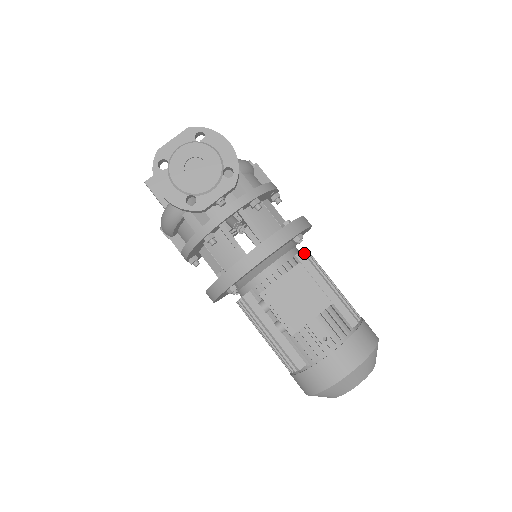
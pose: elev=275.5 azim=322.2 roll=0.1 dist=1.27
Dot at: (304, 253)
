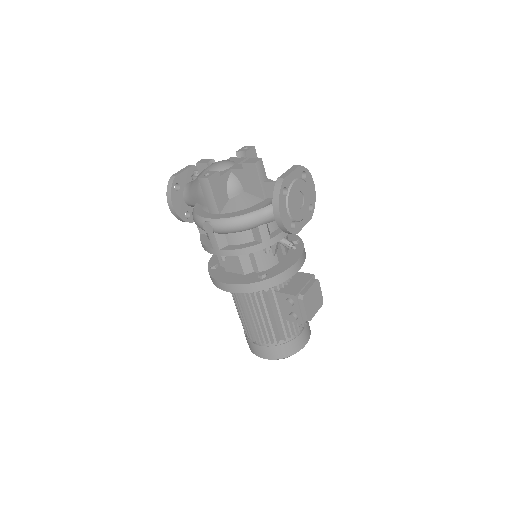
Dot at: occluded
